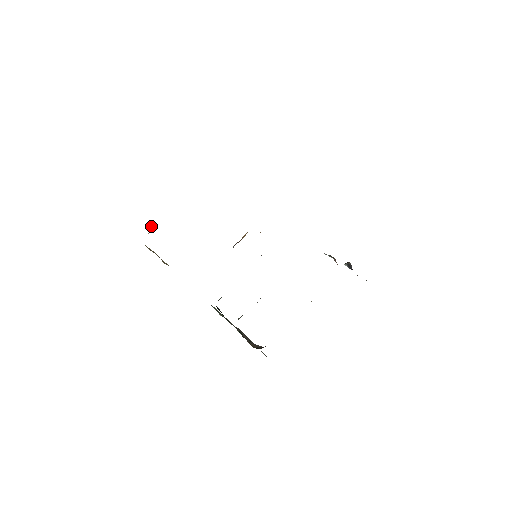
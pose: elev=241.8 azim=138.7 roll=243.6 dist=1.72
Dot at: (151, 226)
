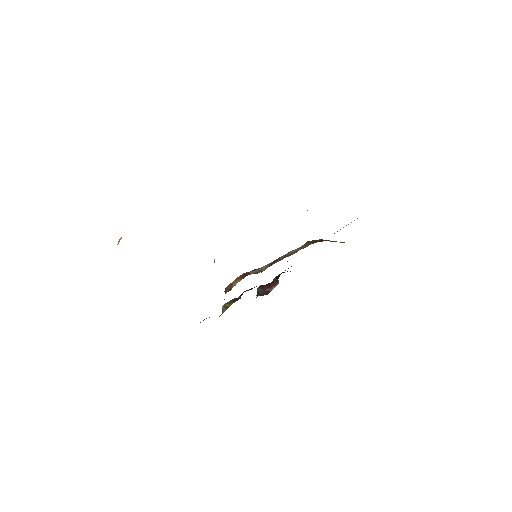
Dot at: occluded
